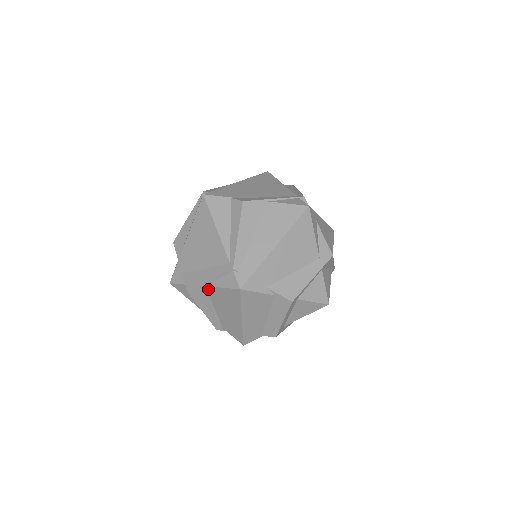
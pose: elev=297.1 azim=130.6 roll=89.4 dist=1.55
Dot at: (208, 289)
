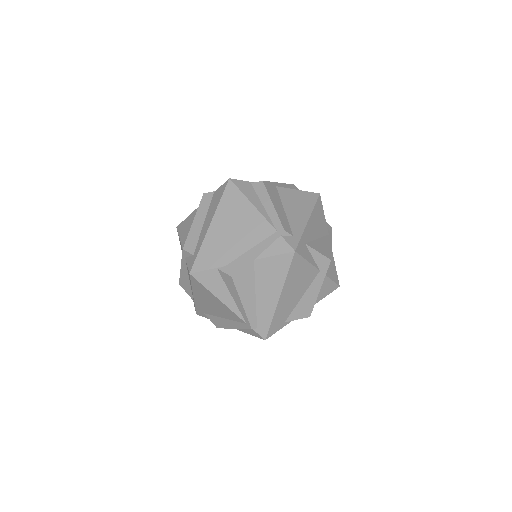
Dot at: occluded
